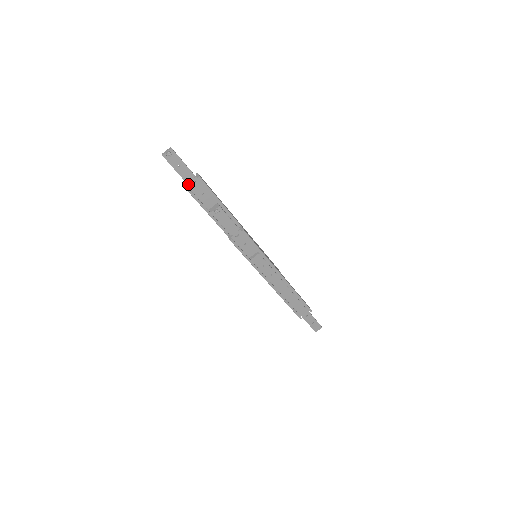
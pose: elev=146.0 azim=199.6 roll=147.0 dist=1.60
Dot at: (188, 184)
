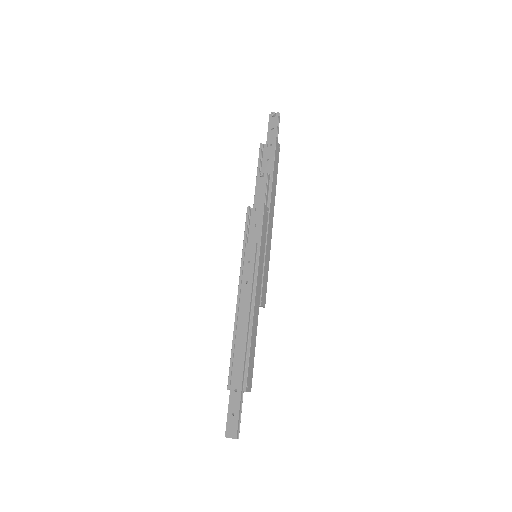
Dot at: (266, 145)
